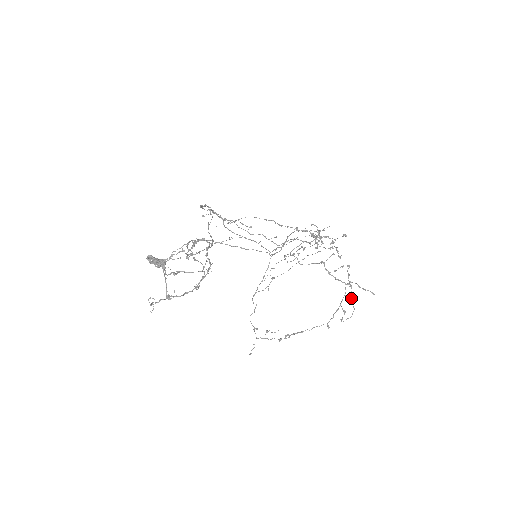
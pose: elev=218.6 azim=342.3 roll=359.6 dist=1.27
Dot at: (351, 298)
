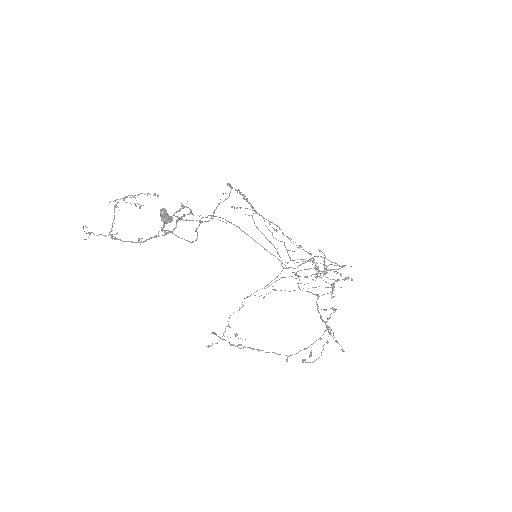
Dot at: (324, 344)
